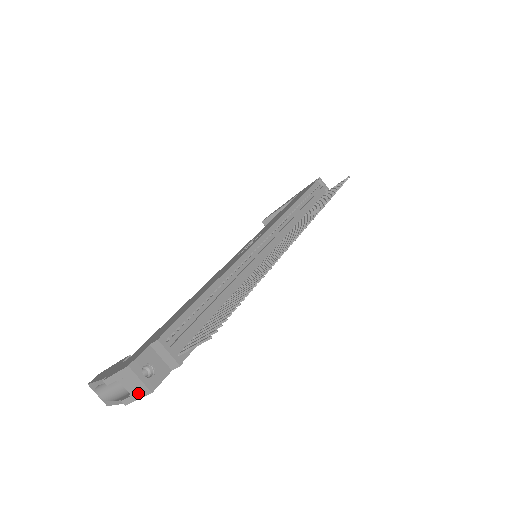
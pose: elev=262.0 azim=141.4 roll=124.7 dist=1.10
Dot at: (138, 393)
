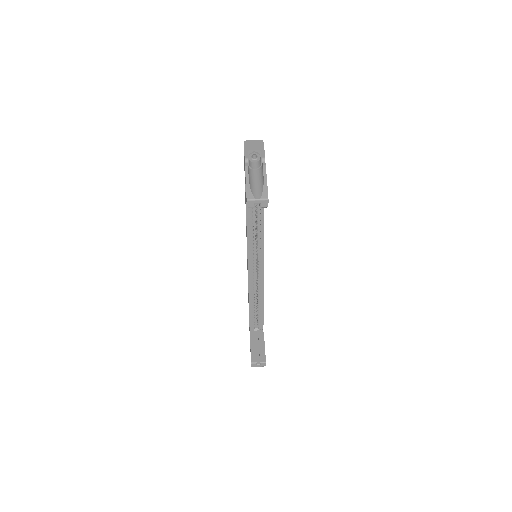
Dot at: (260, 146)
